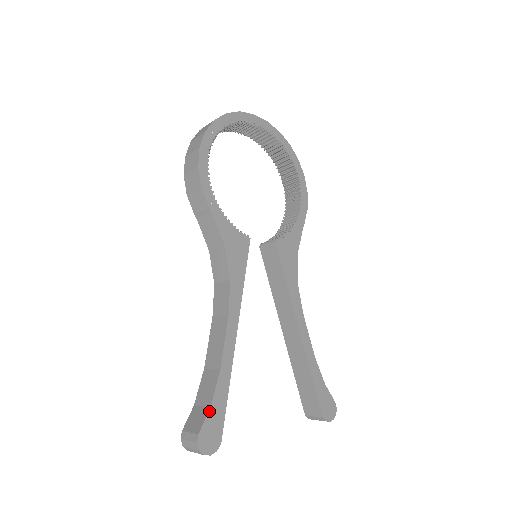
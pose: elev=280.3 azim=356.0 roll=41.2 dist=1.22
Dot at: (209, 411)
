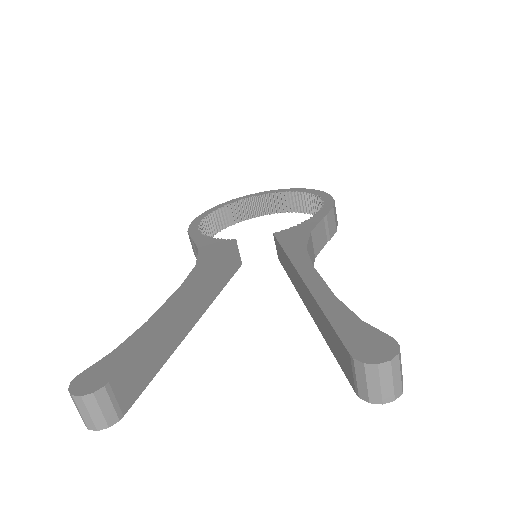
Dot at: (108, 355)
